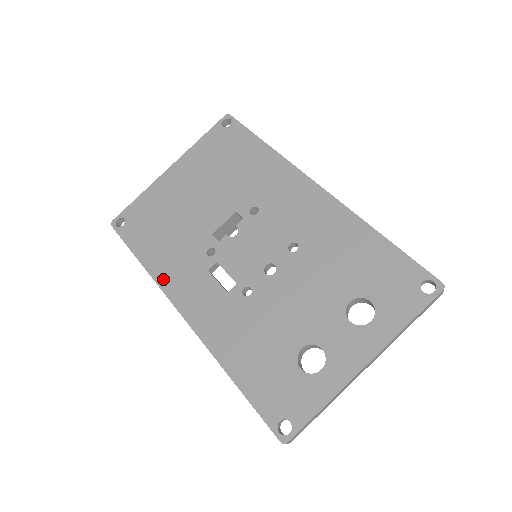
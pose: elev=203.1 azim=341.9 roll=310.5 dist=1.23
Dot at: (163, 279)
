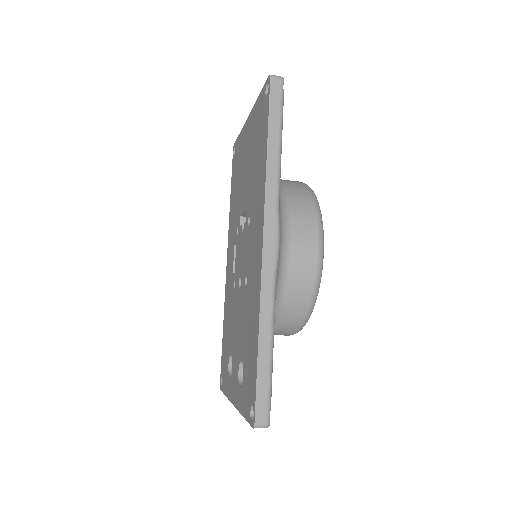
Dot at: (230, 226)
